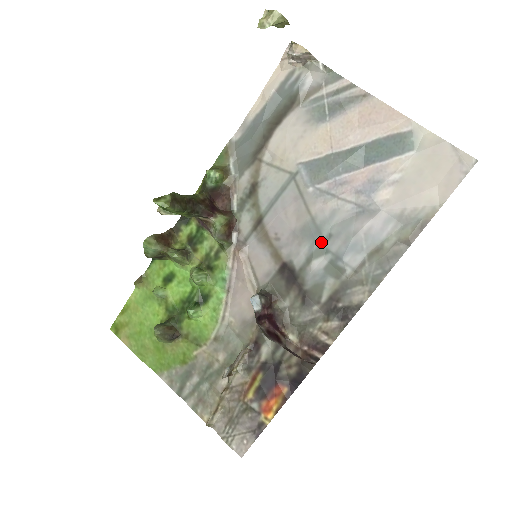
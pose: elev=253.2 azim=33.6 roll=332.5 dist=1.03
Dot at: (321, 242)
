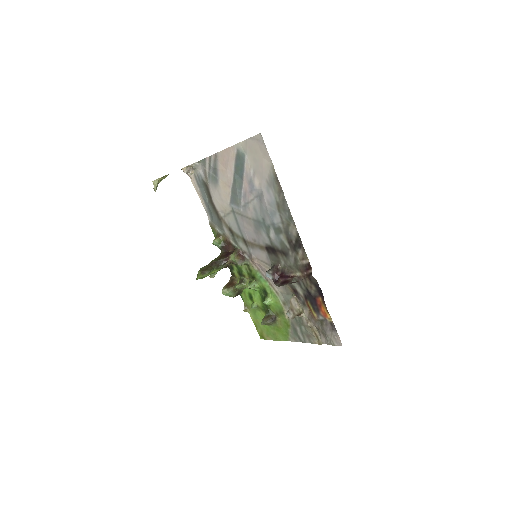
Dot at: (264, 225)
